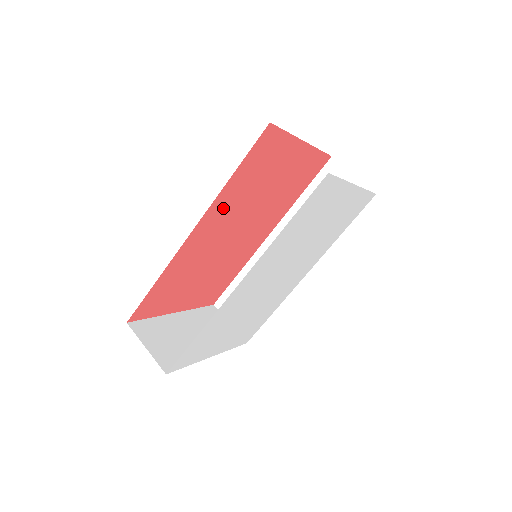
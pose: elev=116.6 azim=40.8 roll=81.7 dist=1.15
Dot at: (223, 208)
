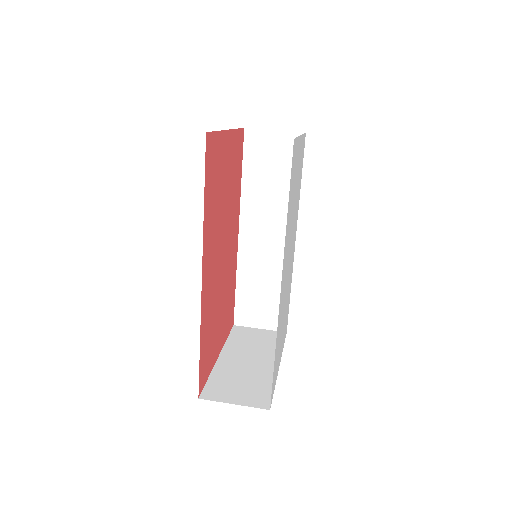
Dot at: (209, 237)
